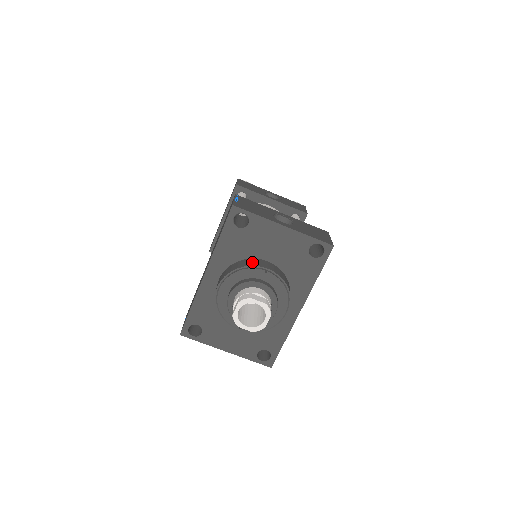
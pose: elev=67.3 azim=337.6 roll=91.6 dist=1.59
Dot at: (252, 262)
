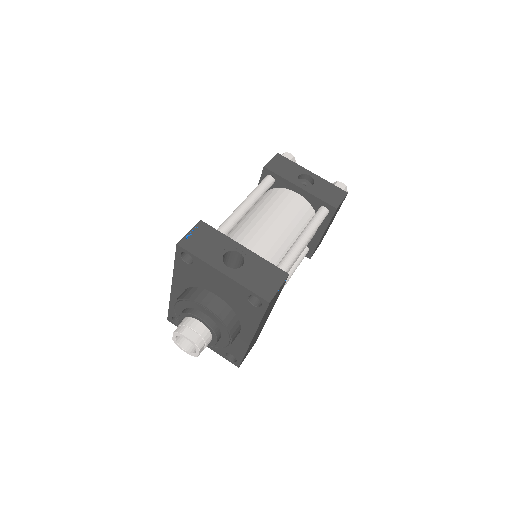
Dot at: (198, 295)
